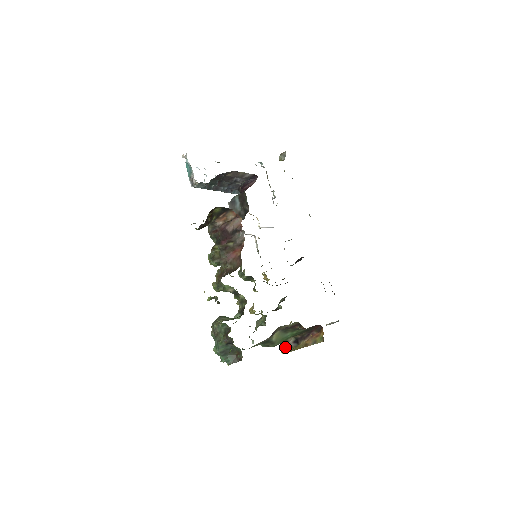
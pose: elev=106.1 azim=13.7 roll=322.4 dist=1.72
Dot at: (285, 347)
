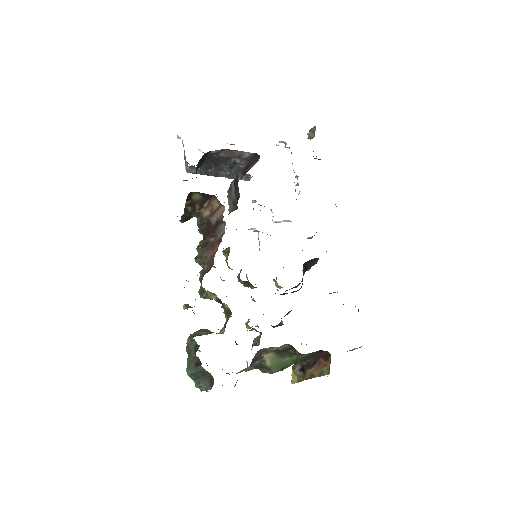
Dot at: (294, 375)
